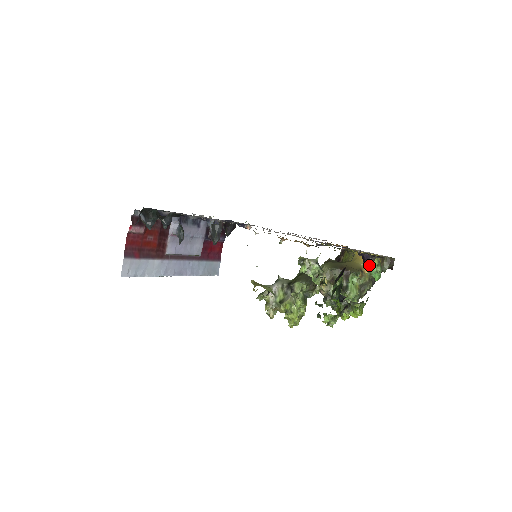
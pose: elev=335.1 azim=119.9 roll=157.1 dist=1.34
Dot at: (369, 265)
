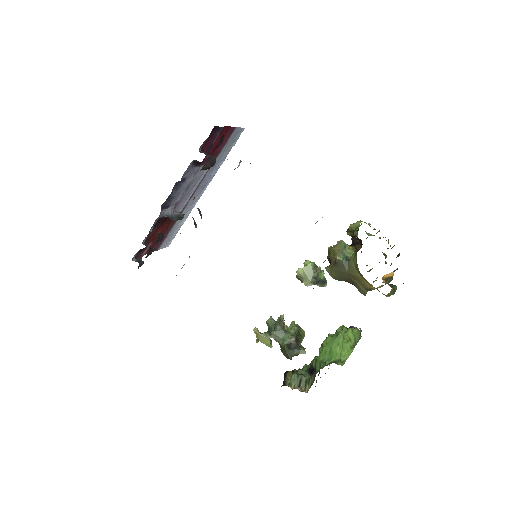
Dot at: occluded
